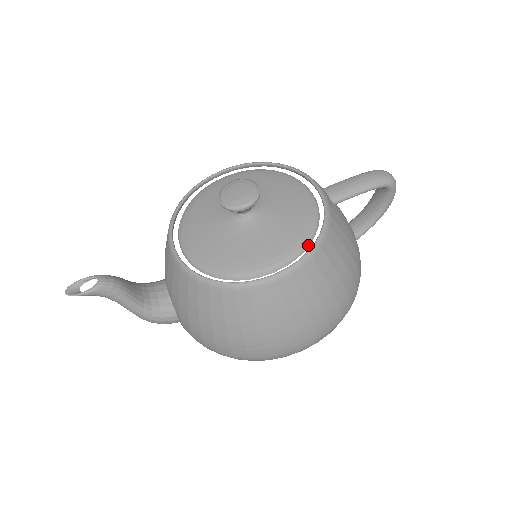
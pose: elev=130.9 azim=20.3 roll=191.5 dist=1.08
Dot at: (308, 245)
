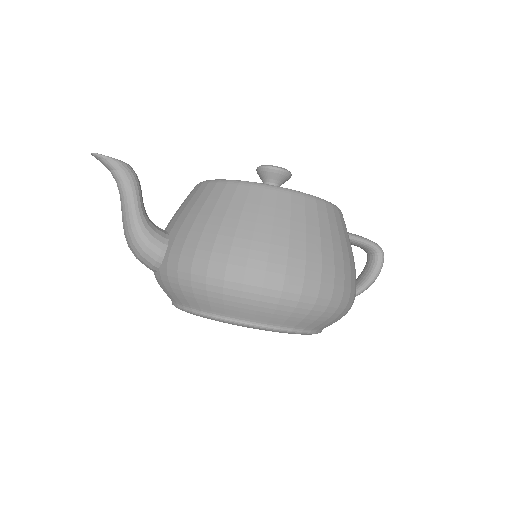
Dot at: occluded
